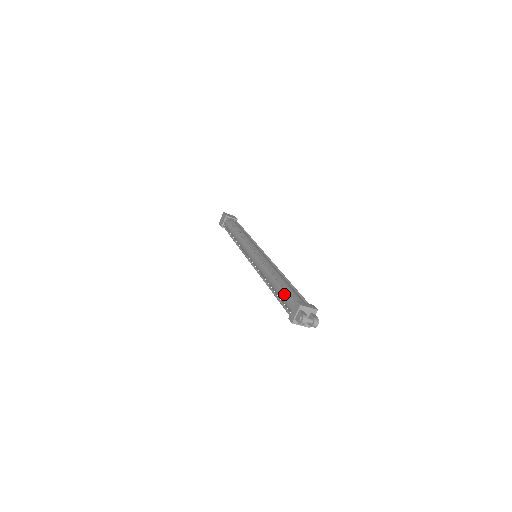
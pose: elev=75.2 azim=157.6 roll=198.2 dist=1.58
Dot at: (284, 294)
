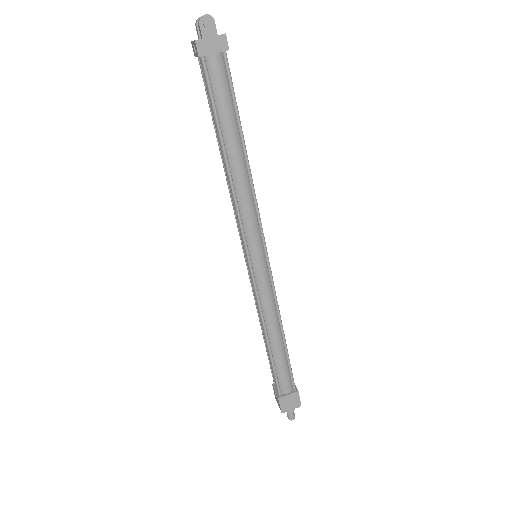
Dot at: occluded
